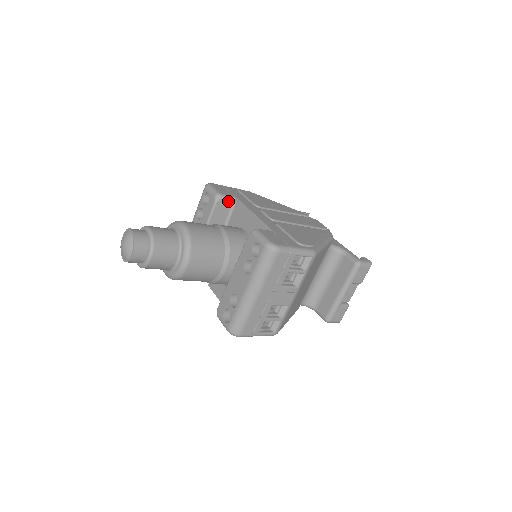
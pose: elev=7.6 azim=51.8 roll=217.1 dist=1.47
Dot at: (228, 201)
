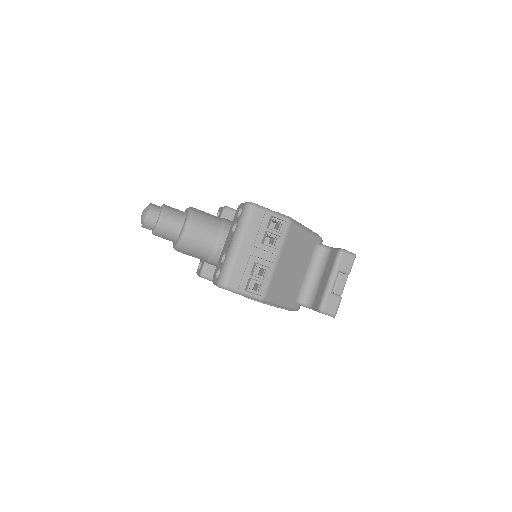
Dot at: (233, 212)
